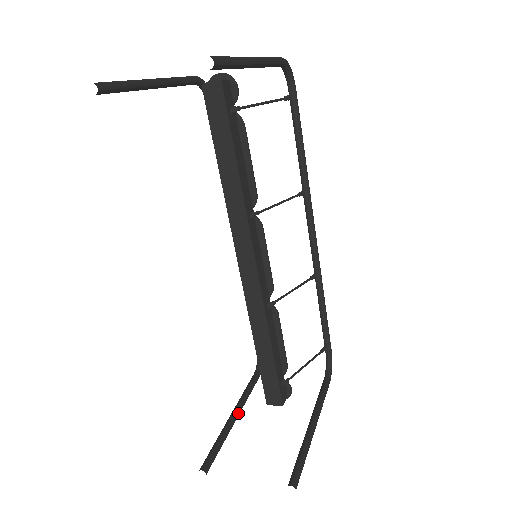
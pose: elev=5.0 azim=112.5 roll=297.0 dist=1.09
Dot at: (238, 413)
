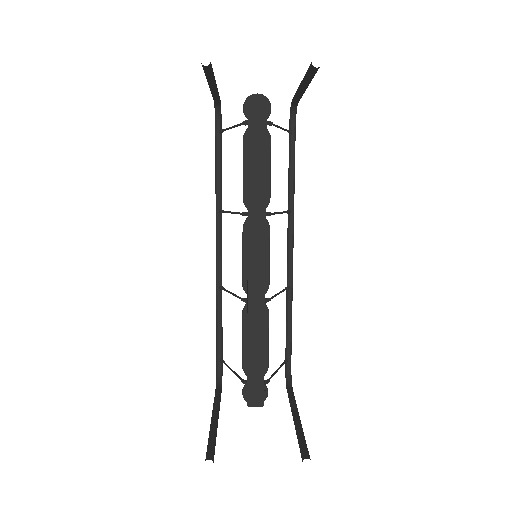
Dot at: (218, 417)
